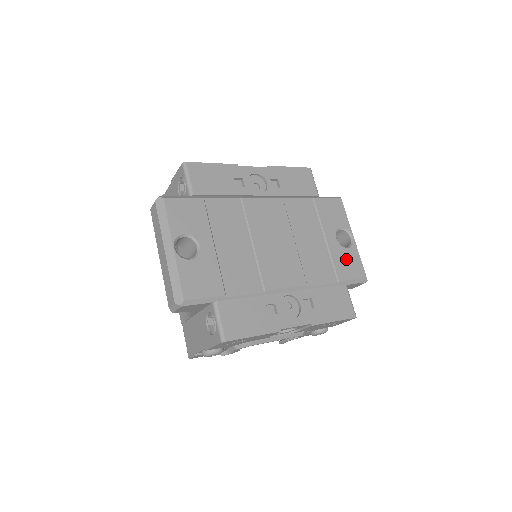
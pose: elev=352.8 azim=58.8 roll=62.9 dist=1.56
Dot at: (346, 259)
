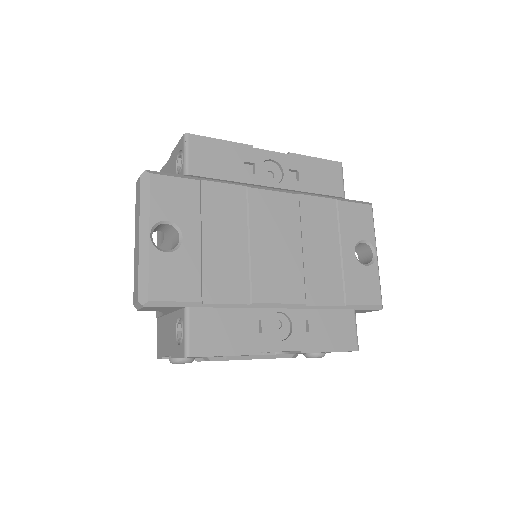
Dot at: (361, 279)
